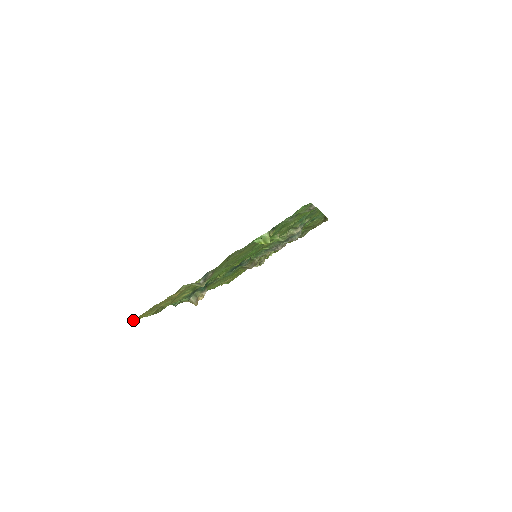
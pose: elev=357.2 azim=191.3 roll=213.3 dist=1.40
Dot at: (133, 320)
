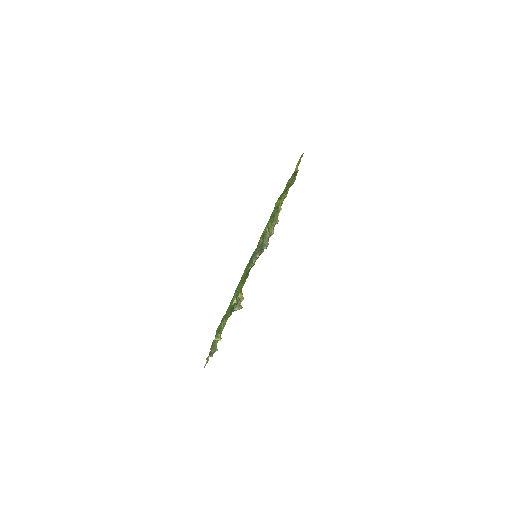
Dot at: (204, 367)
